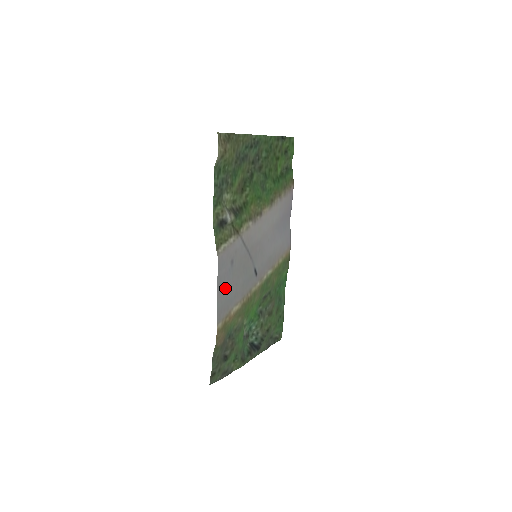
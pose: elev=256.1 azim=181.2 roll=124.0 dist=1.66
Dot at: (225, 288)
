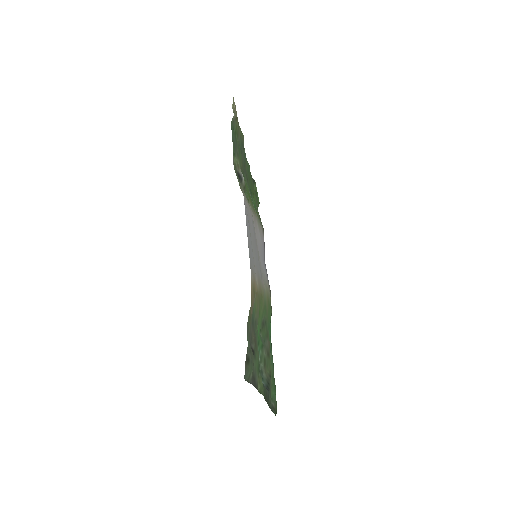
Dot at: (250, 242)
